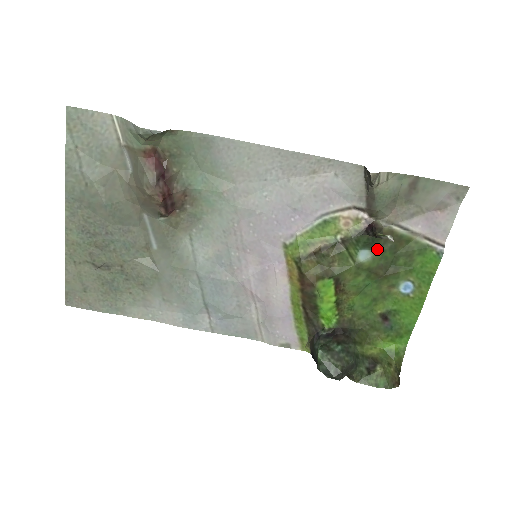
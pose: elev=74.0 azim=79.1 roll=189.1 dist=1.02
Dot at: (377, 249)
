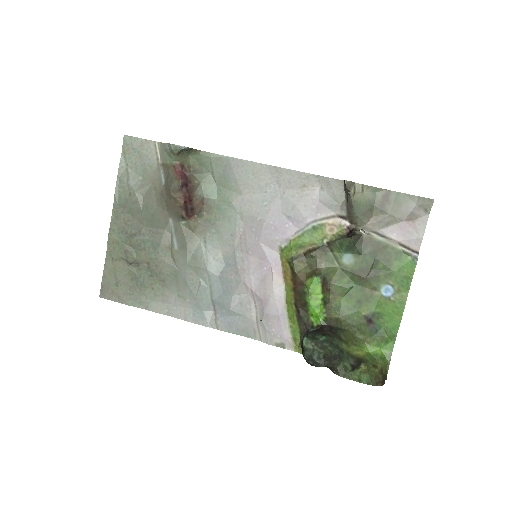
Dot at: (358, 253)
